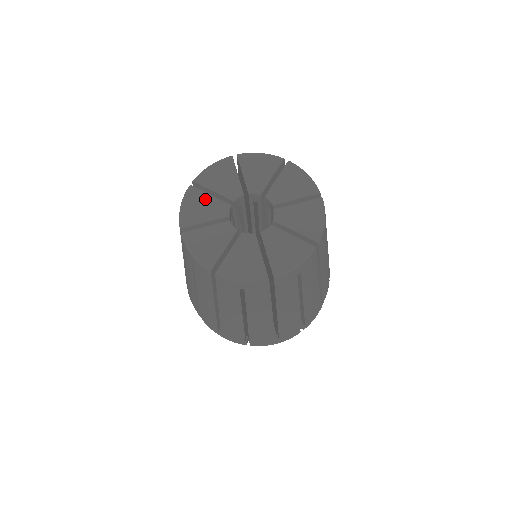
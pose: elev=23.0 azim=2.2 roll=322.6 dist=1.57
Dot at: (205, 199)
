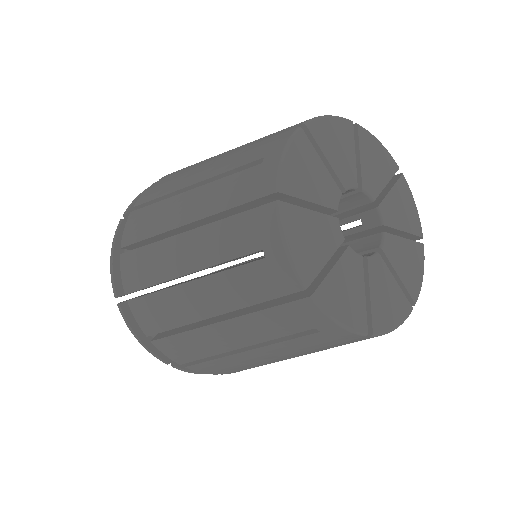
Dot at: (349, 148)
